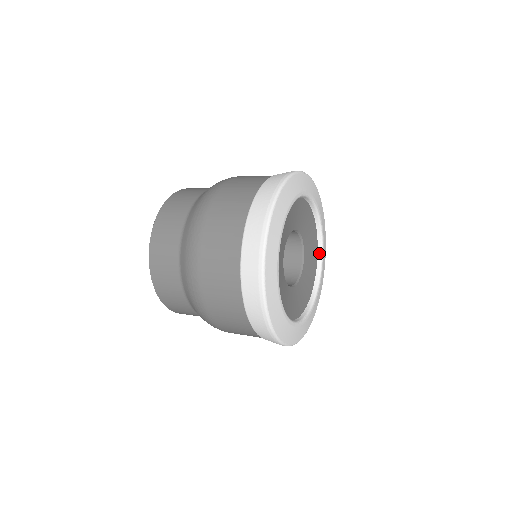
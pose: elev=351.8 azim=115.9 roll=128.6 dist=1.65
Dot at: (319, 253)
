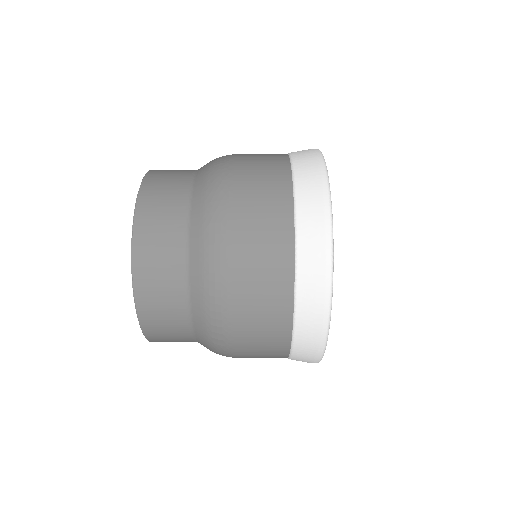
Dot at: occluded
